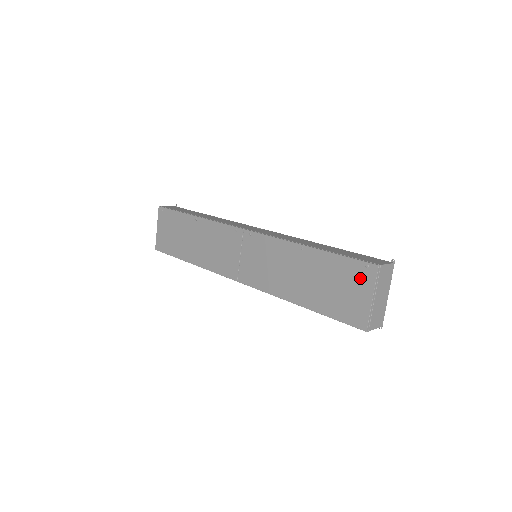
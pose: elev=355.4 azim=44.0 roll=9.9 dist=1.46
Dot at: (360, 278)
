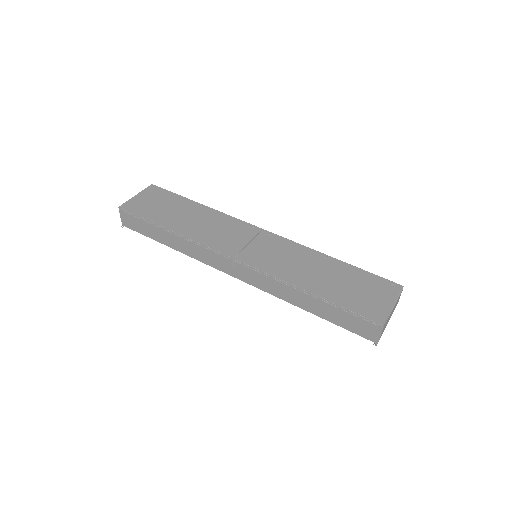
Dot at: (384, 289)
